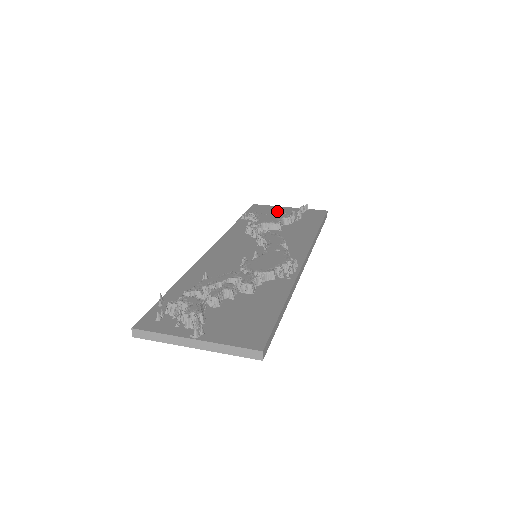
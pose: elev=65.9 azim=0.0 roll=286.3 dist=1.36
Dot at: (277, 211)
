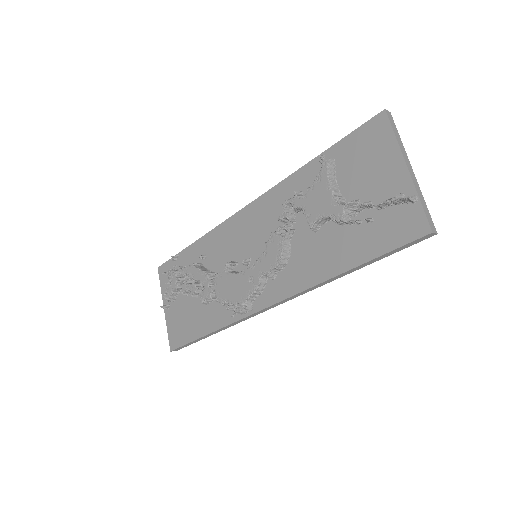
Dot at: (375, 168)
